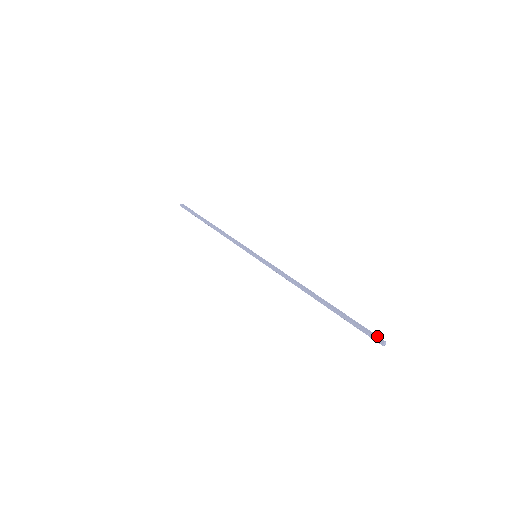
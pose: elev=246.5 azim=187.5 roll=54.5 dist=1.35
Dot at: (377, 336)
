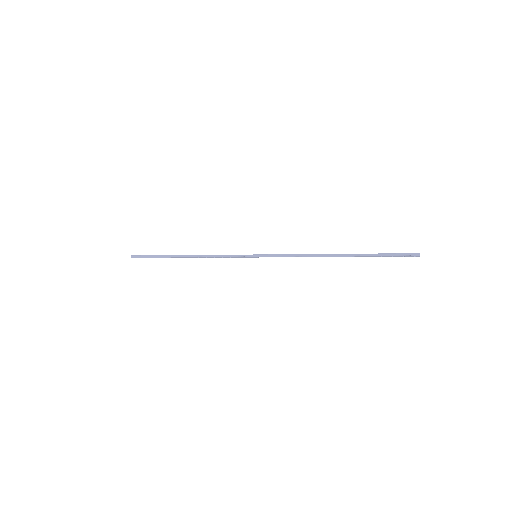
Dot at: (410, 254)
